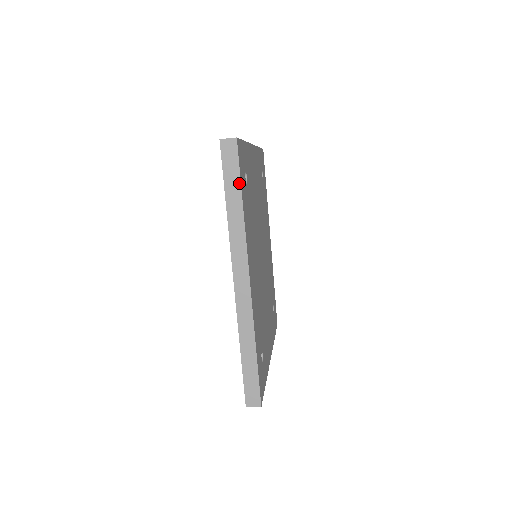
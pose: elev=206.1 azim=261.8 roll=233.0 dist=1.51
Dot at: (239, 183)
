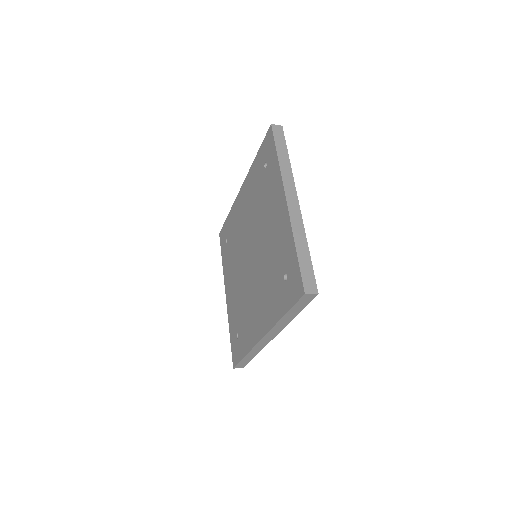
Dot at: (301, 310)
